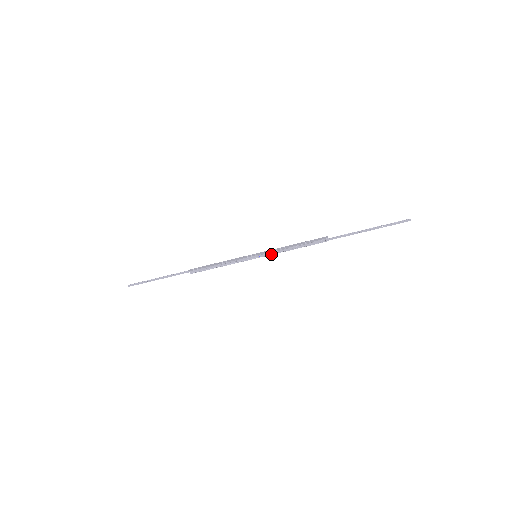
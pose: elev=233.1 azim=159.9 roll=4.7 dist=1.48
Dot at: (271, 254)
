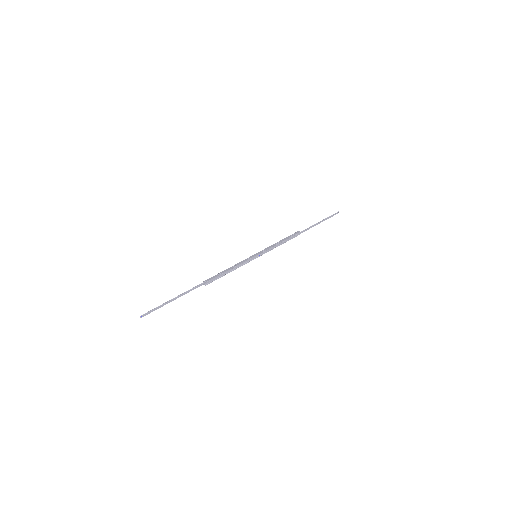
Dot at: occluded
